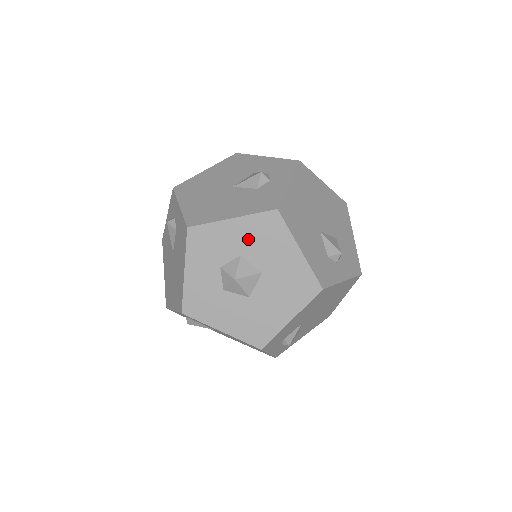
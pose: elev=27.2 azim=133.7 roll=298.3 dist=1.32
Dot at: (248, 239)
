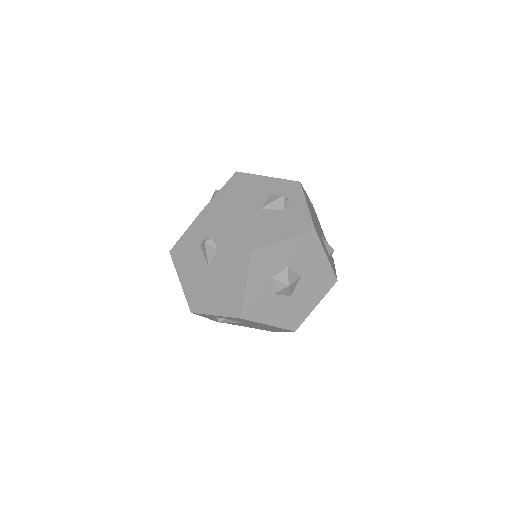
Dot at: (294, 254)
